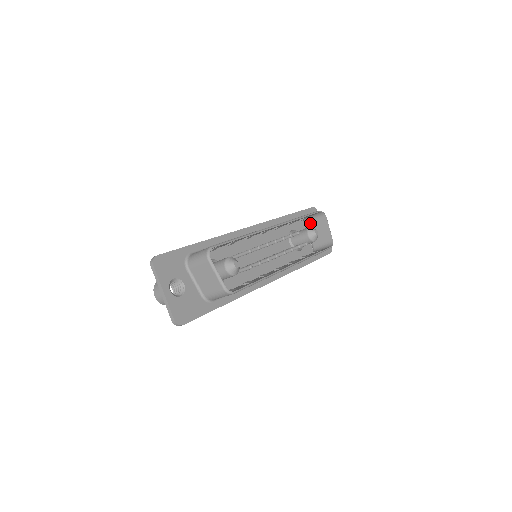
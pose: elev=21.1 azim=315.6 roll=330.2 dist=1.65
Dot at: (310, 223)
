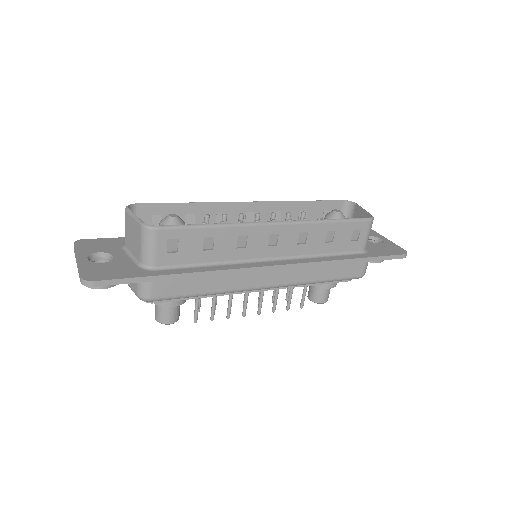
Dot at: occluded
